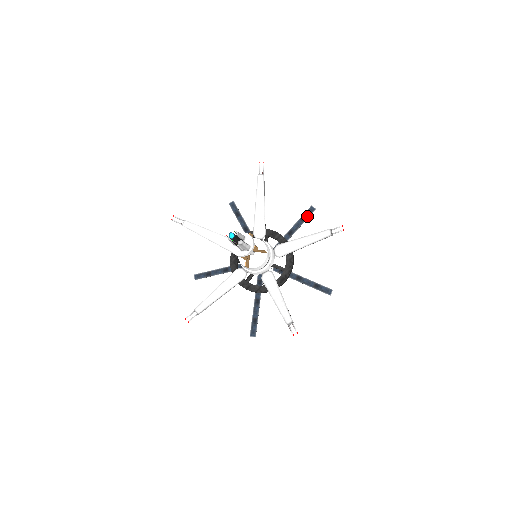
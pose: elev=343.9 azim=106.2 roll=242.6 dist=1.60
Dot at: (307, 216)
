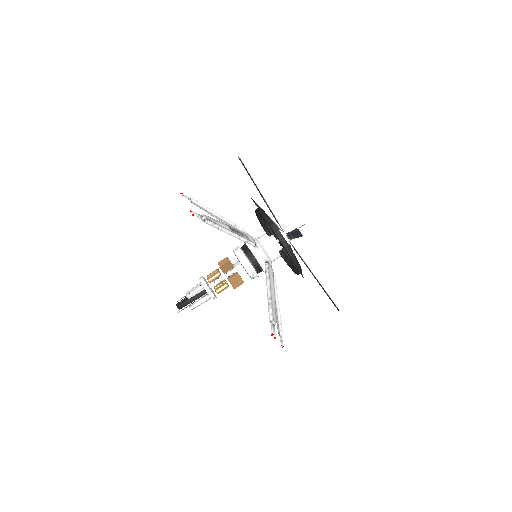
Dot at: (298, 235)
